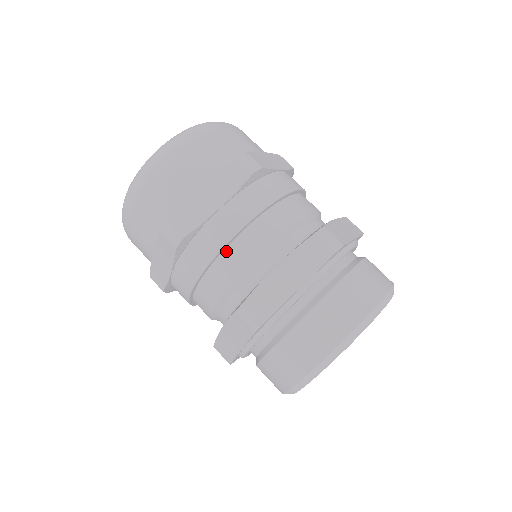
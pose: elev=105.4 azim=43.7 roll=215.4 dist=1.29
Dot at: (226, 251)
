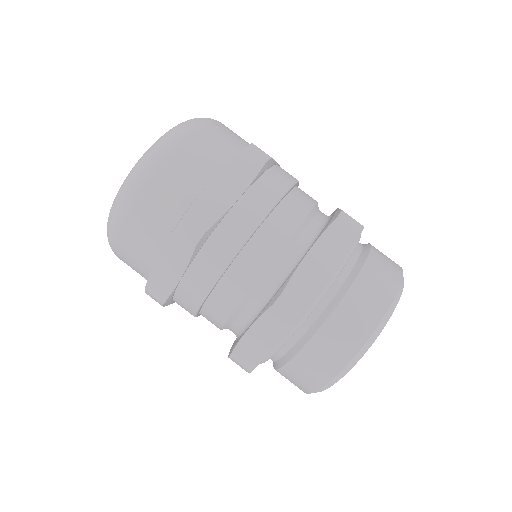
Dot at: (204, 308)
